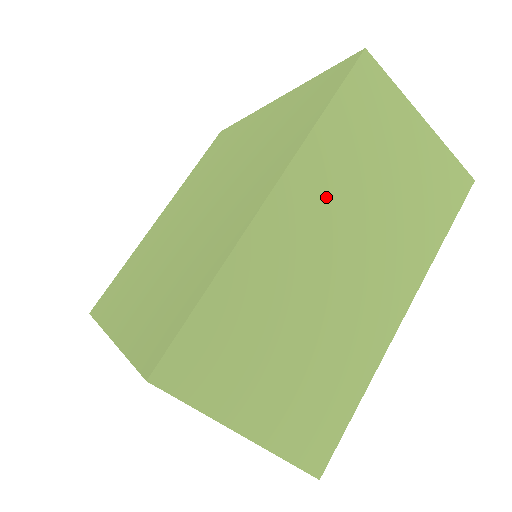
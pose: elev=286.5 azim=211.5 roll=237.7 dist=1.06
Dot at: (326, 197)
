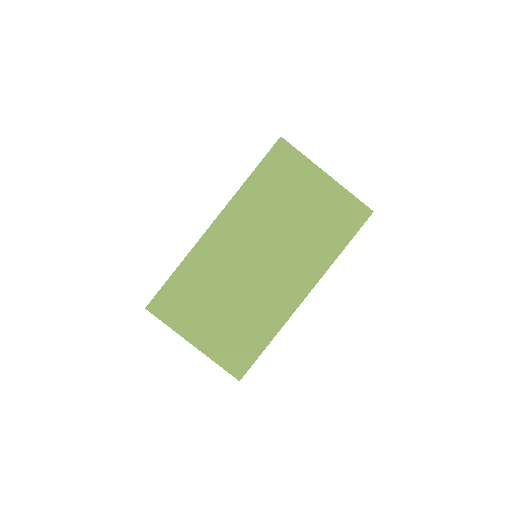
Dot at: (250, 223)
